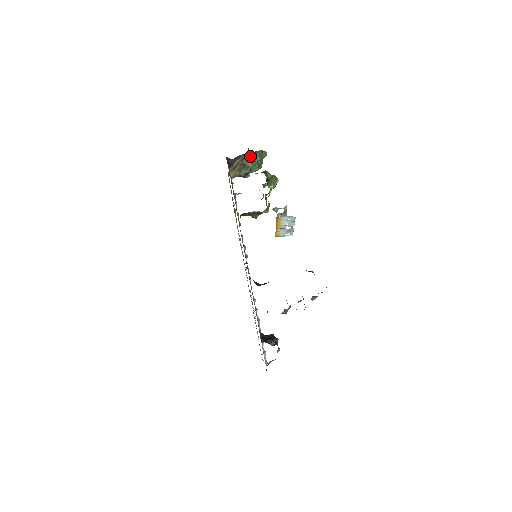
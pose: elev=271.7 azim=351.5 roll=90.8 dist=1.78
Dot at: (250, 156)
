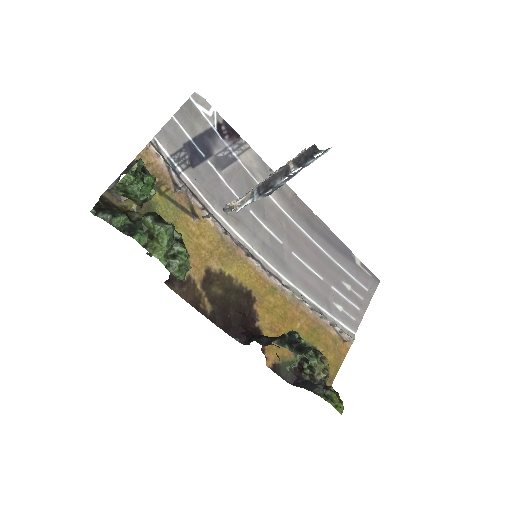
Dot at: (117, 193)
